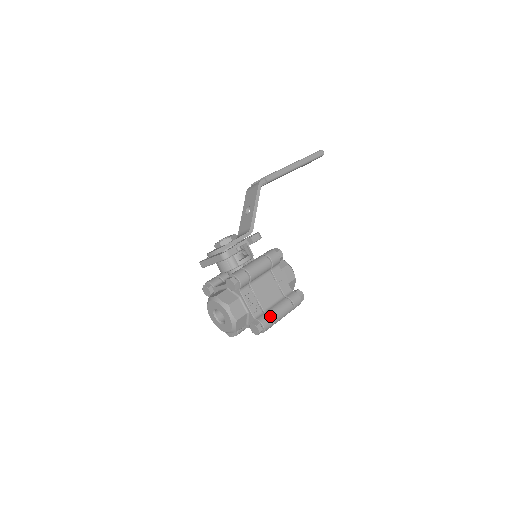
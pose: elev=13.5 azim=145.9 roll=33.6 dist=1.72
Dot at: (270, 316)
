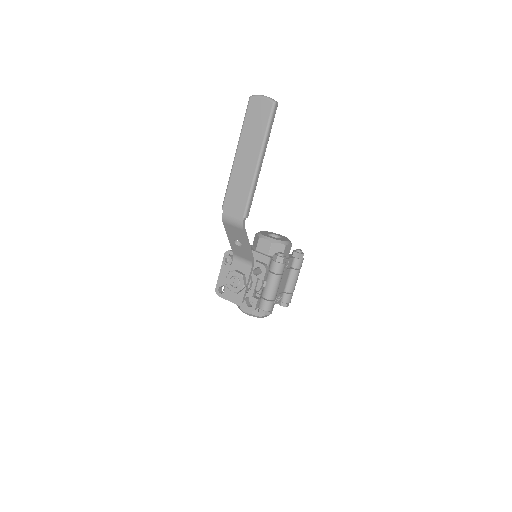
Dot at: (291, 293)
